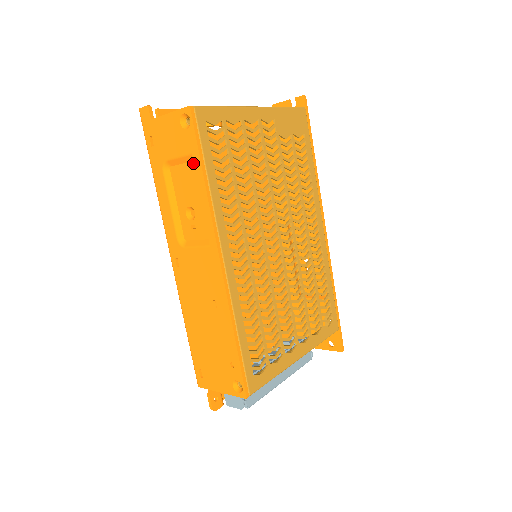
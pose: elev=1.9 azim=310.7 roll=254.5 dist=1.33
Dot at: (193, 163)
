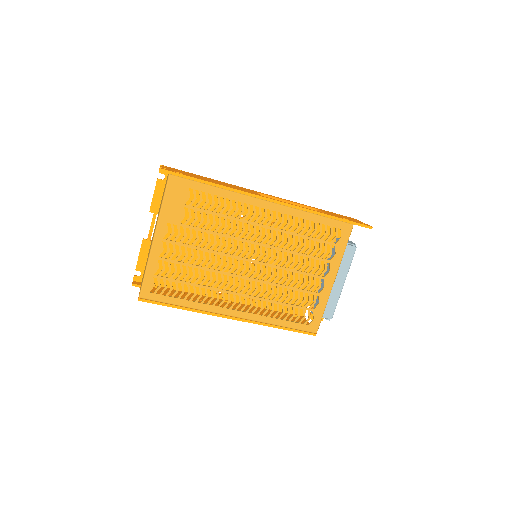
Dot at: occluded
